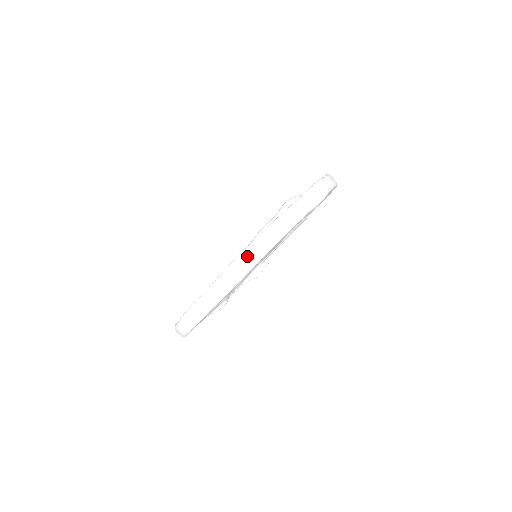
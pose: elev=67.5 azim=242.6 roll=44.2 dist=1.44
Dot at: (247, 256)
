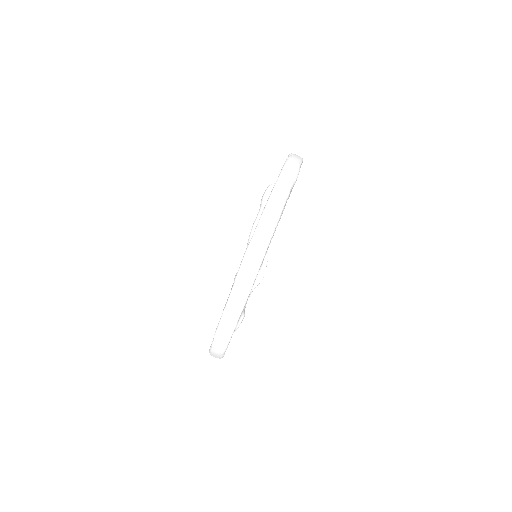
Dot at: (254, 249)
